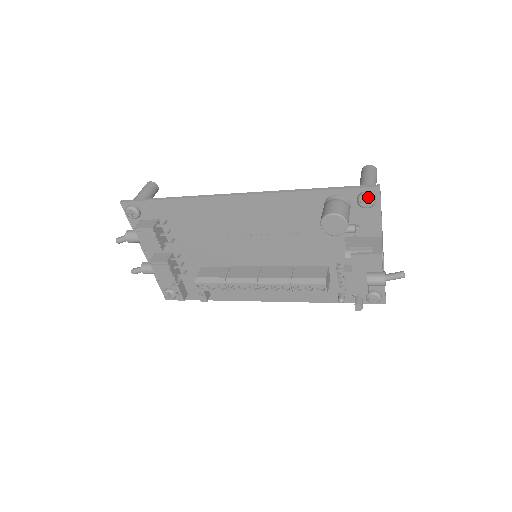
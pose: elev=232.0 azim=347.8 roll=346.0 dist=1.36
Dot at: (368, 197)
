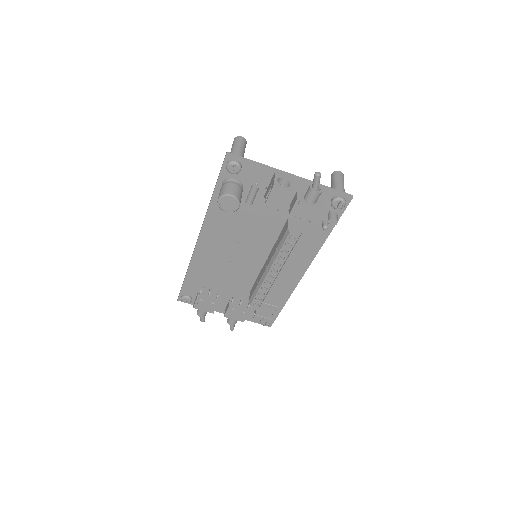
Dot at: (229, 166)
